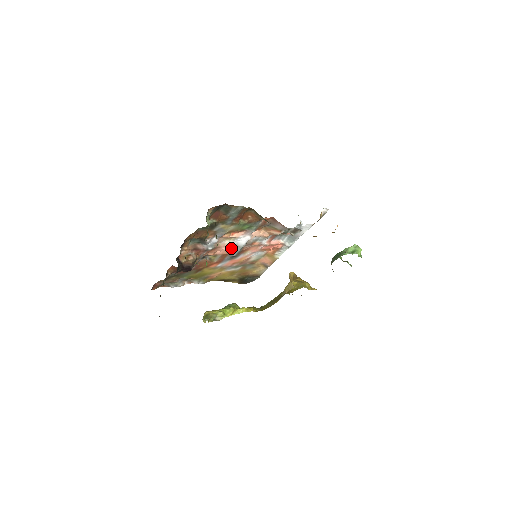
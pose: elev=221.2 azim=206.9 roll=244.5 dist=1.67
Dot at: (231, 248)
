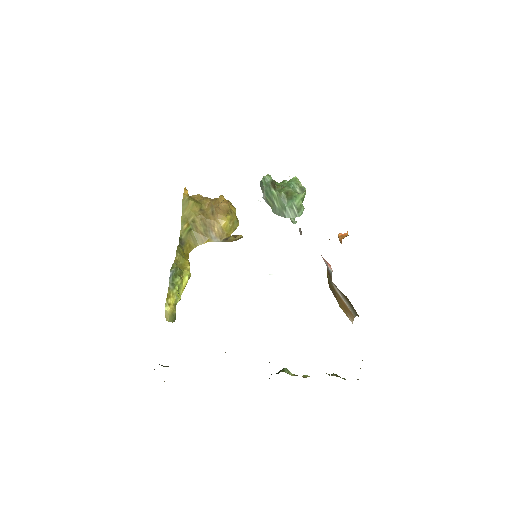
Dot at: occluded
